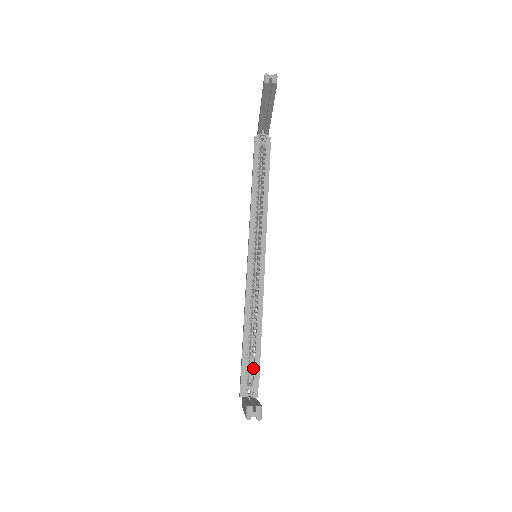
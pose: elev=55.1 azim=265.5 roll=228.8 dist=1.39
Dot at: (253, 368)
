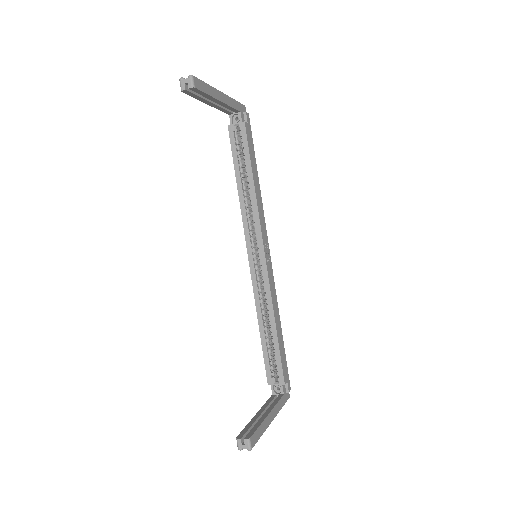
Dot at: (276, 367)
